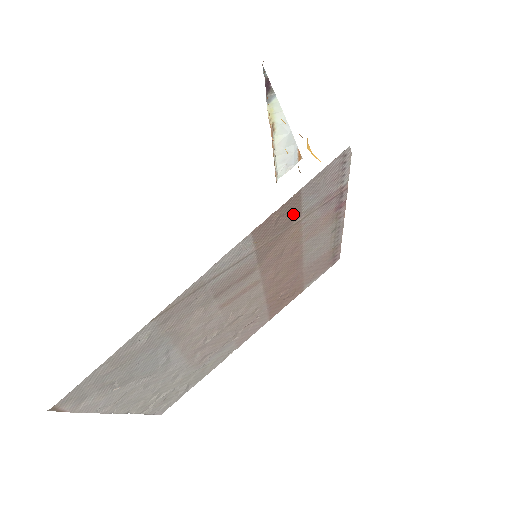
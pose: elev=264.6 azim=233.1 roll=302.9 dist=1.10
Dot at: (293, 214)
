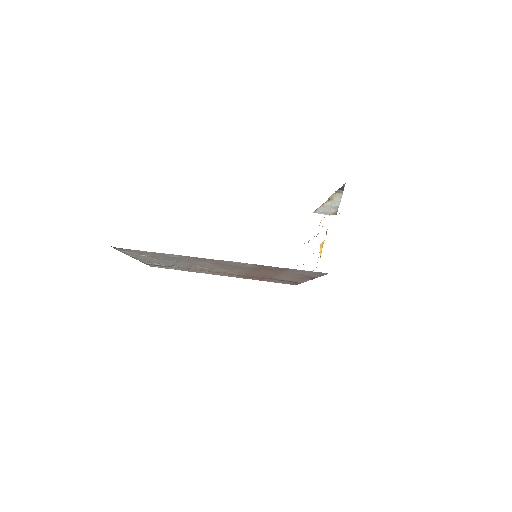
Dot at: (281, 270)
